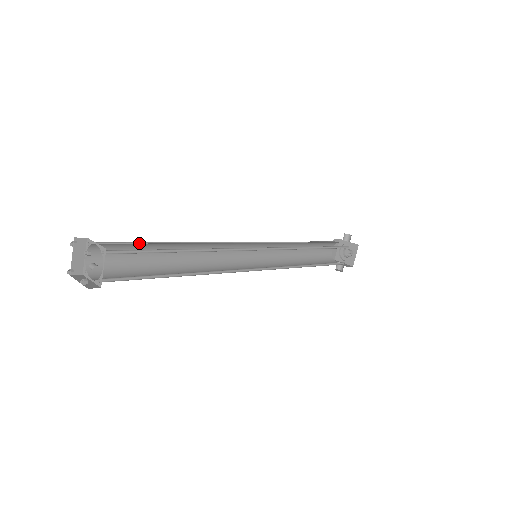
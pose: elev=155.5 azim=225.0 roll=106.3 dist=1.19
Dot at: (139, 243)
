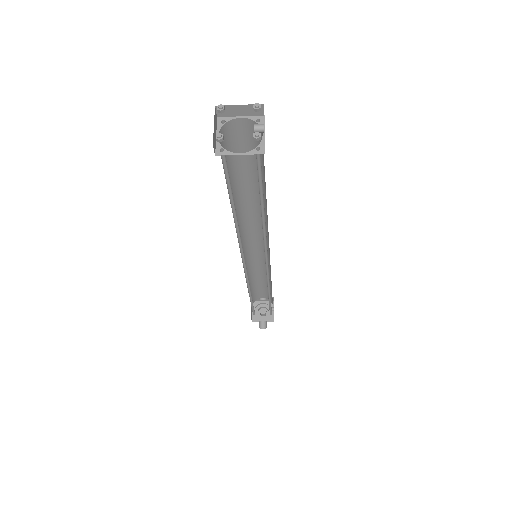
Dot at: (228, 165)
